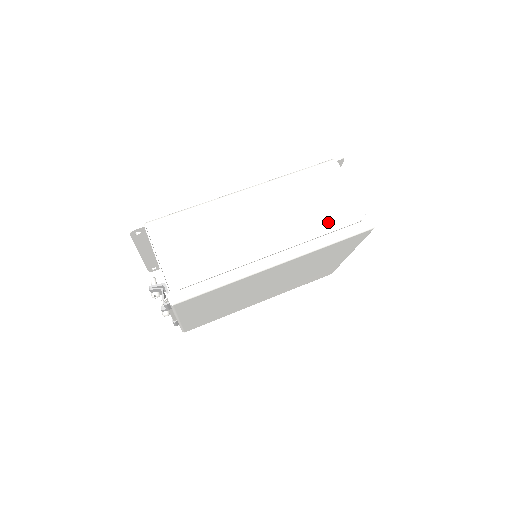
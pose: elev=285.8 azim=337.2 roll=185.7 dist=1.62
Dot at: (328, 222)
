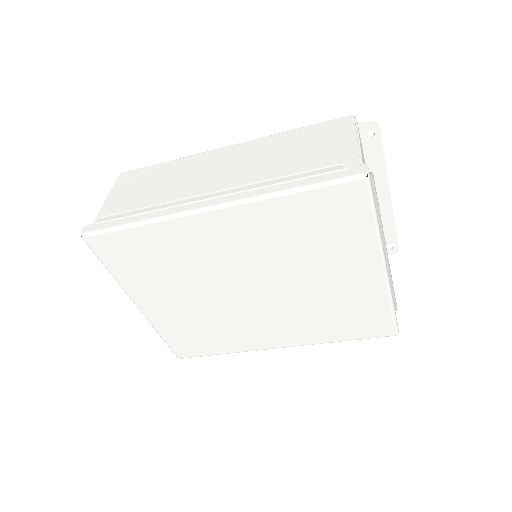
Dot at: occluded
